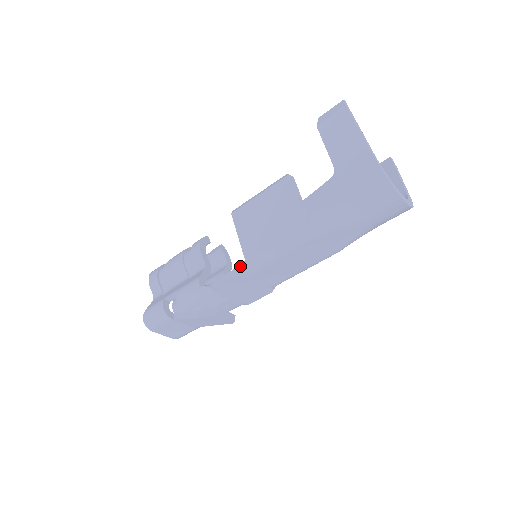
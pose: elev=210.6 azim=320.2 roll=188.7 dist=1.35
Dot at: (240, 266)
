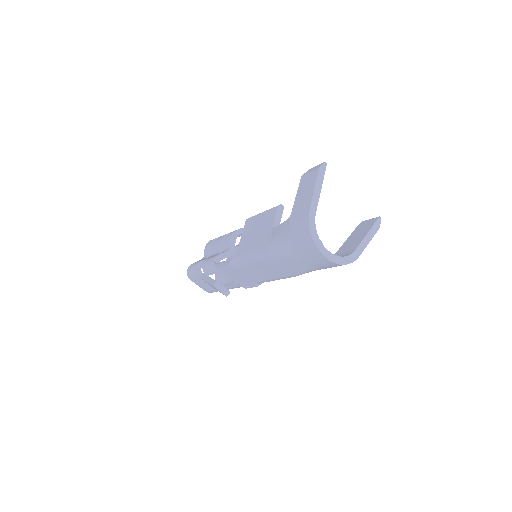
Dot at: (233, 259)
